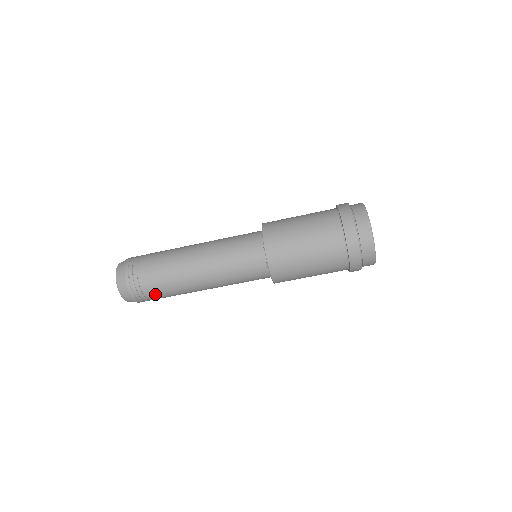
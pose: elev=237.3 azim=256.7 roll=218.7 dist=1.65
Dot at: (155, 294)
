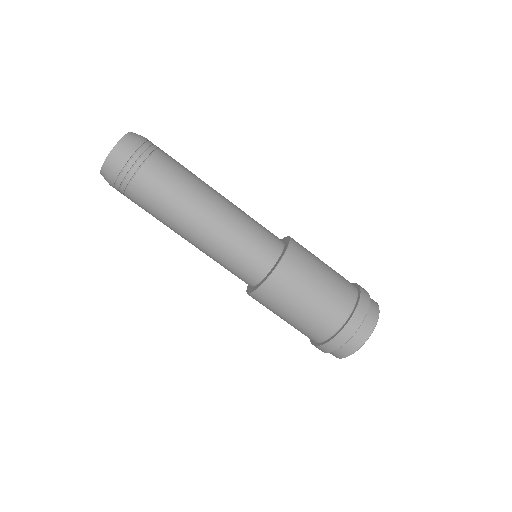
Dot at: (147, 182)
